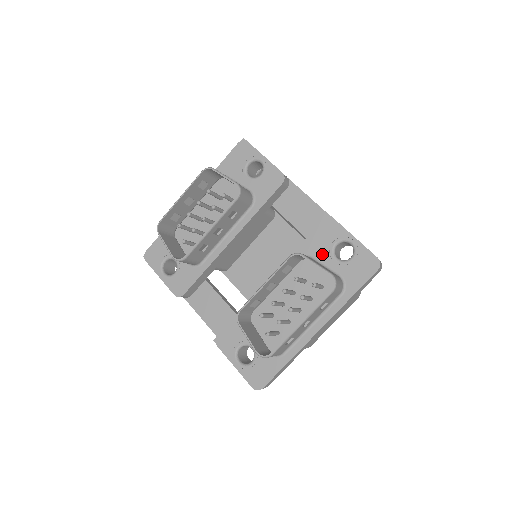
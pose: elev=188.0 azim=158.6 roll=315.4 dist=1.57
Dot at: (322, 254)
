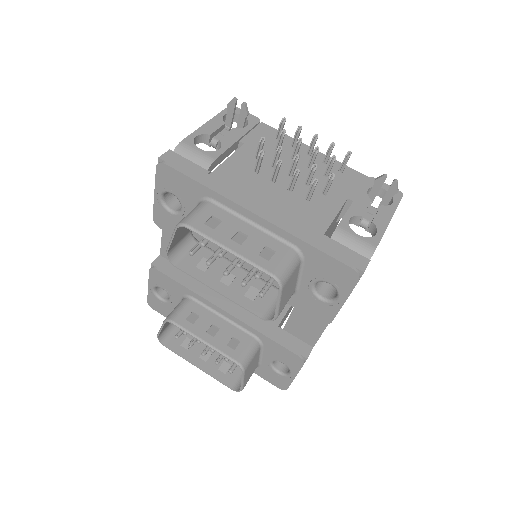
Dot at: (269, 354)
